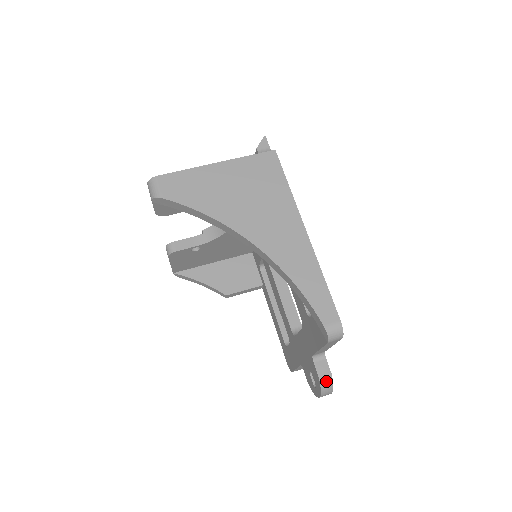
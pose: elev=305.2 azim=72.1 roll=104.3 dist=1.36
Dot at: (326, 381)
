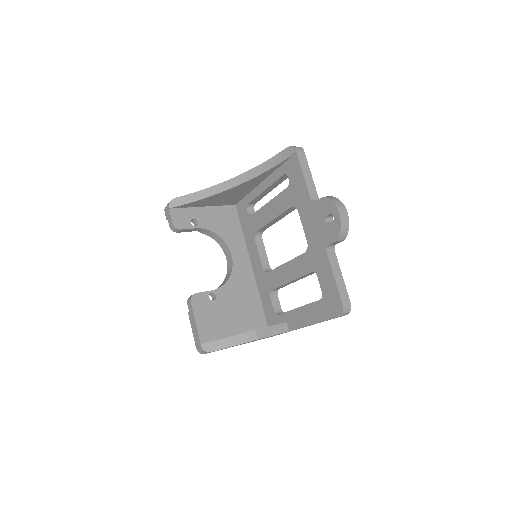
Dot at: (330, 197)
